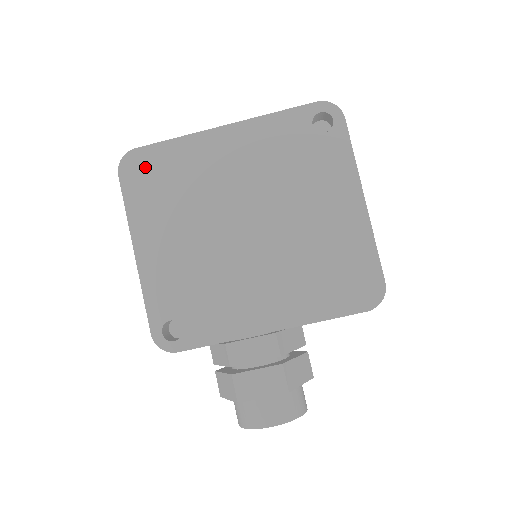
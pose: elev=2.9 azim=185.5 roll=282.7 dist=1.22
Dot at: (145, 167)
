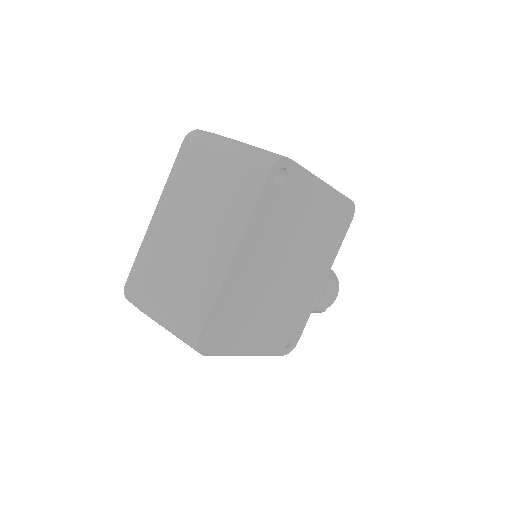
Dot at: (215, 332)
